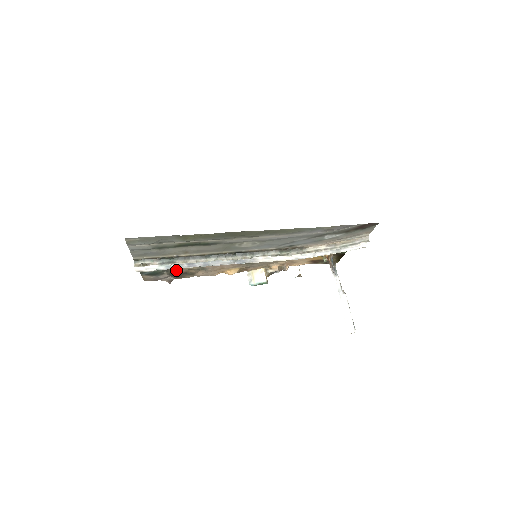
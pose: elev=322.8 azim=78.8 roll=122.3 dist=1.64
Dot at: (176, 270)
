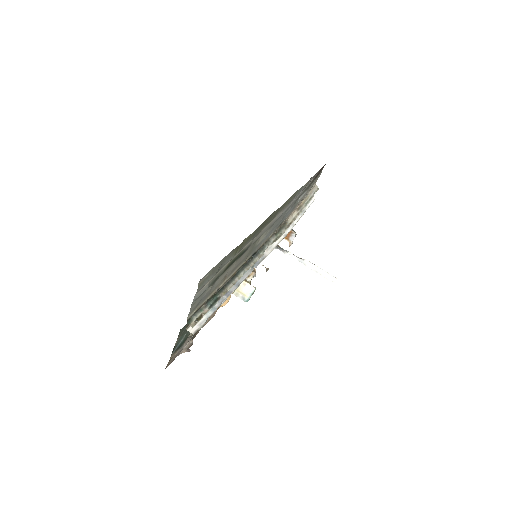
Dot at: occluded
